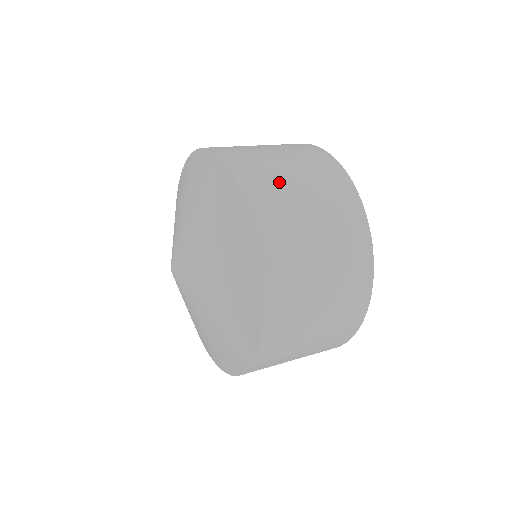
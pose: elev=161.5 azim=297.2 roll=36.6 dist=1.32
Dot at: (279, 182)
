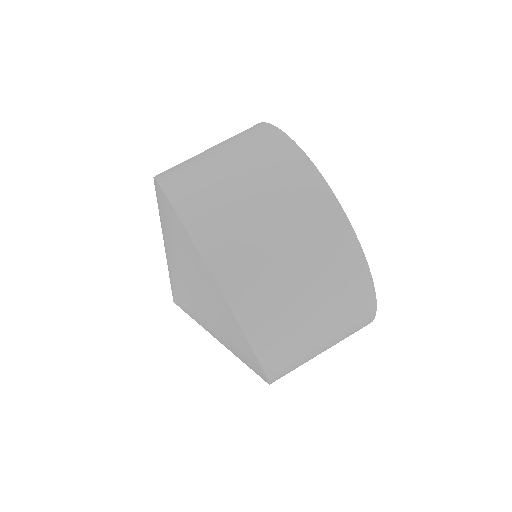
Dot at: (230, 207)
